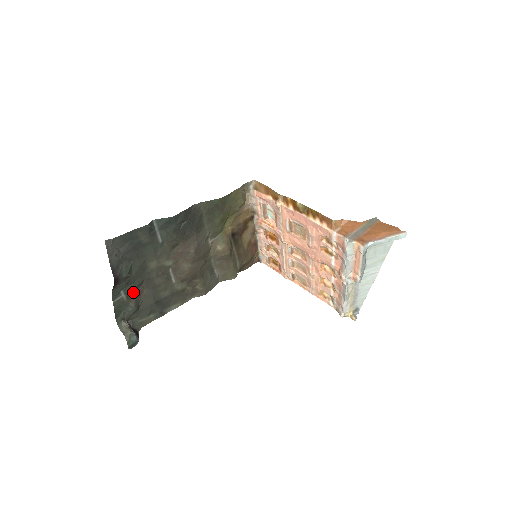
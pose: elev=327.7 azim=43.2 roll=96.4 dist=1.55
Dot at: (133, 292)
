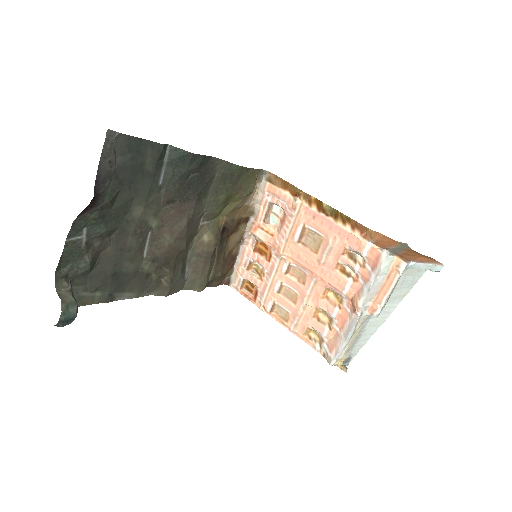
Dot at: (96, 240)
